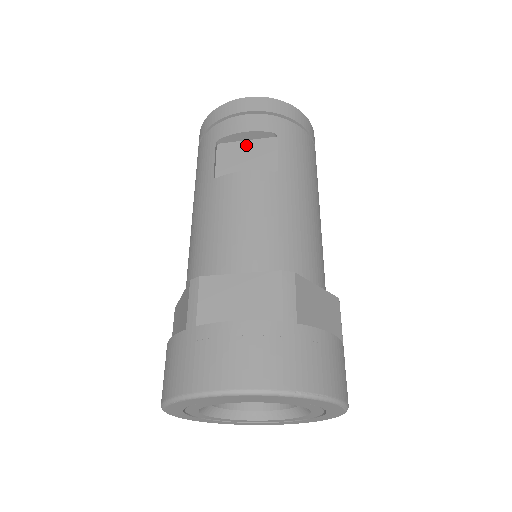
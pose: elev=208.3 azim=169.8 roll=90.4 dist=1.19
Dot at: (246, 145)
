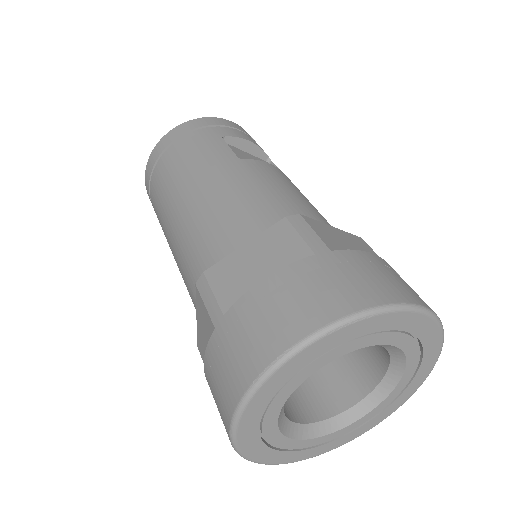
Dot at: (247, 154)
